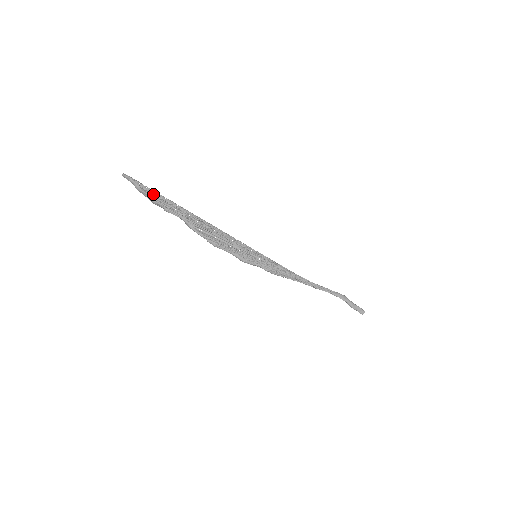
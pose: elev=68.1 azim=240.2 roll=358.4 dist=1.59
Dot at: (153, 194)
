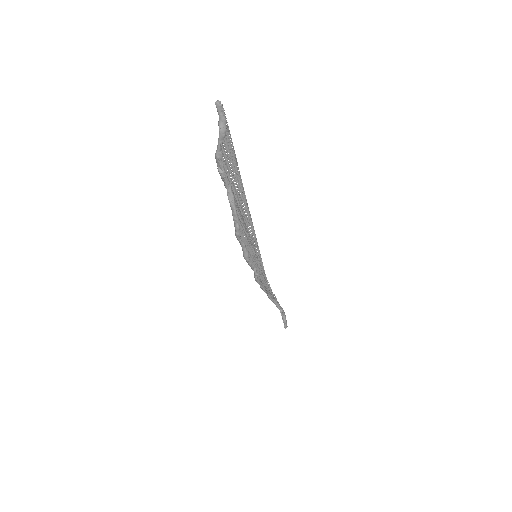
Dot at: (229, 146)
